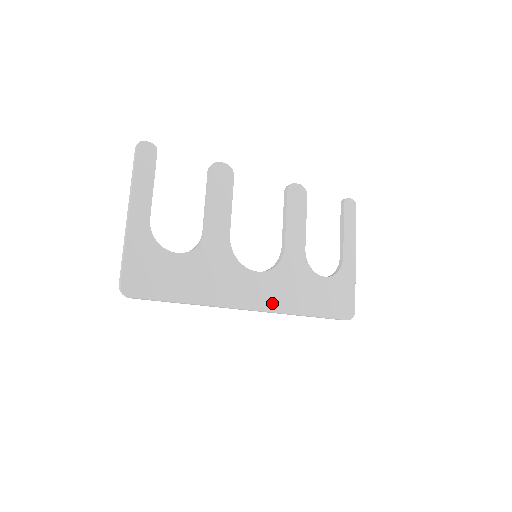
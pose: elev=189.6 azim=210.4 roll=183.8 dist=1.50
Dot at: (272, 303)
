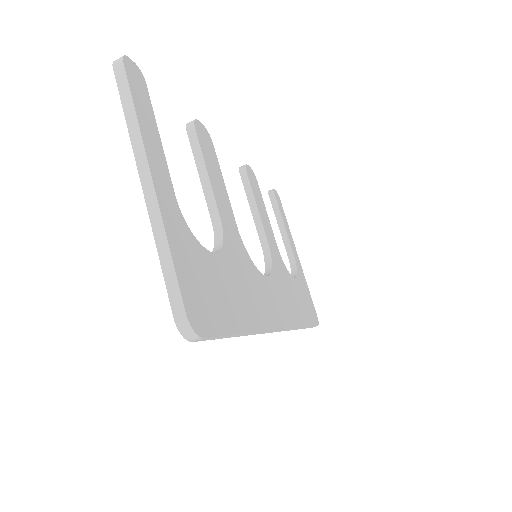
Dot at: (286, 317)
